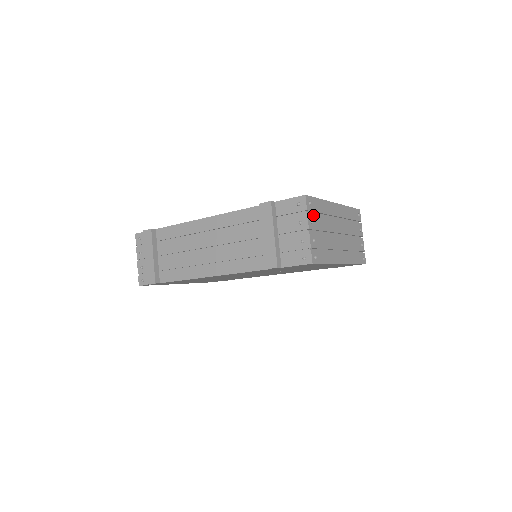
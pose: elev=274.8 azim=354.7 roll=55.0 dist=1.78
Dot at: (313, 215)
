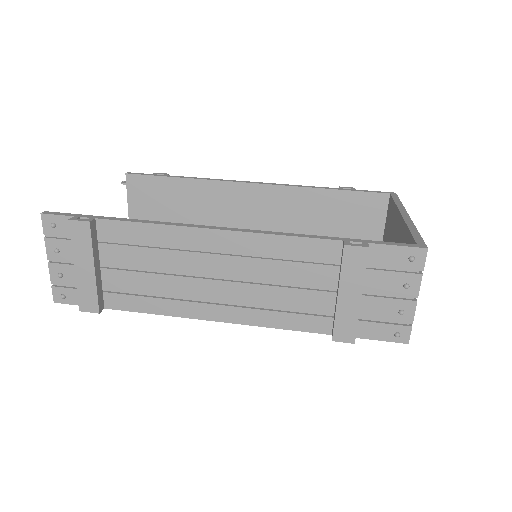
Dot at: occluded
